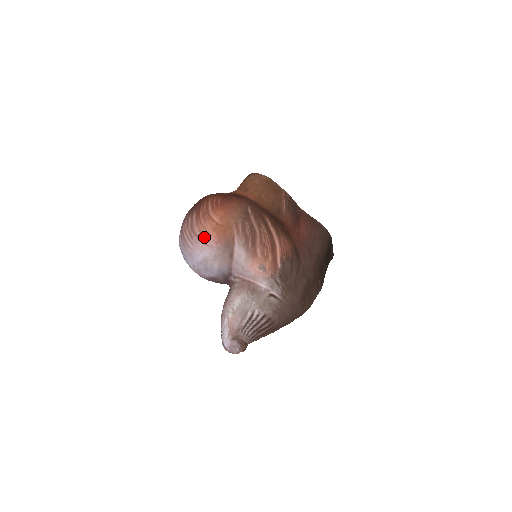
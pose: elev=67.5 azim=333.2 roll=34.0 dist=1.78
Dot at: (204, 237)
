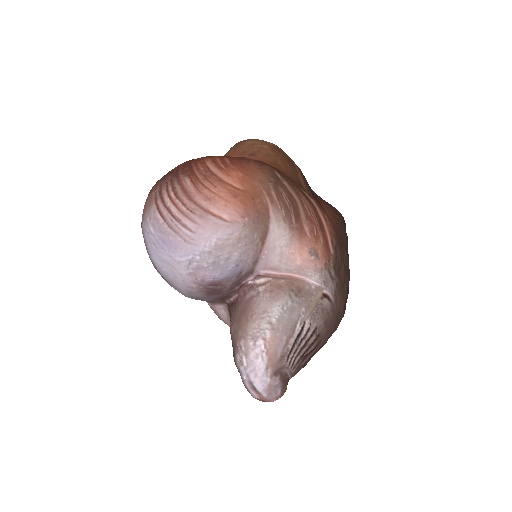
Dot at: (219, 208)
